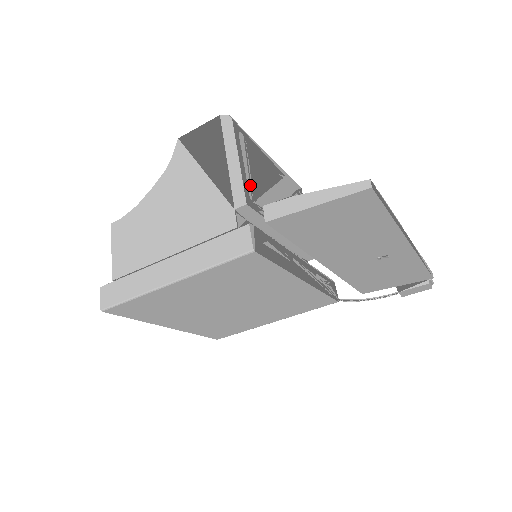
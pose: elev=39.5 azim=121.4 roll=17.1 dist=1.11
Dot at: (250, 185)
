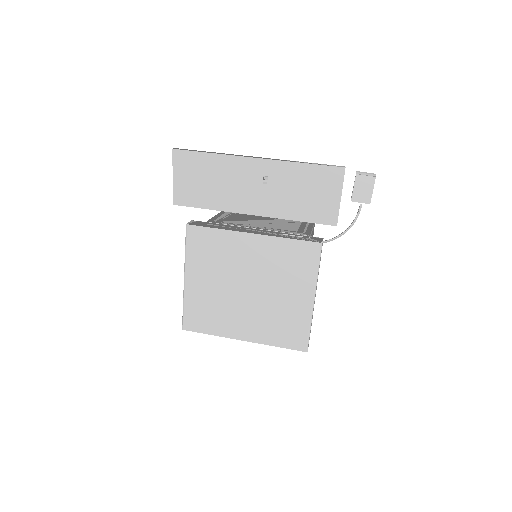
Dot at: (220, 219)
